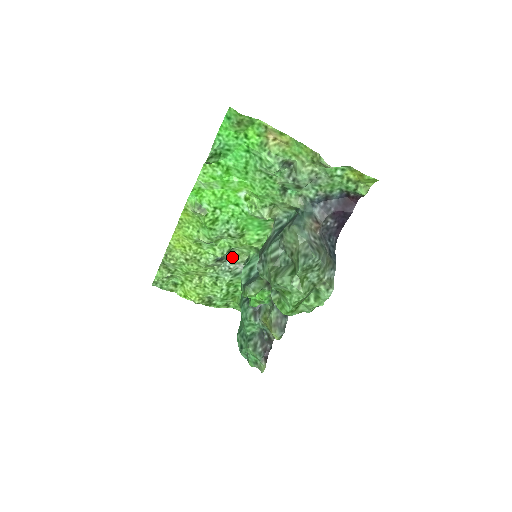
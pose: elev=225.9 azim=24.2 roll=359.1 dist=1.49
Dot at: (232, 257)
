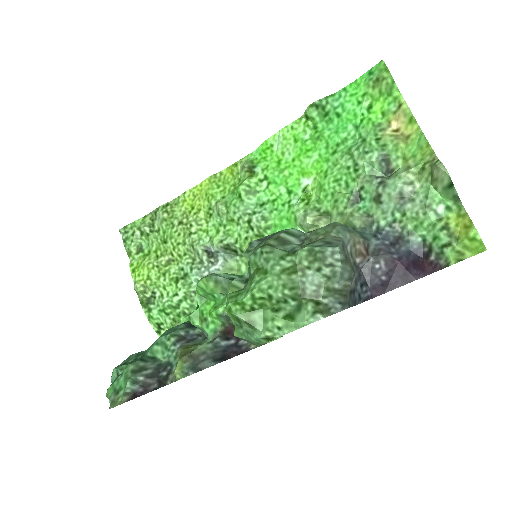
Dot at: (224, 265)
